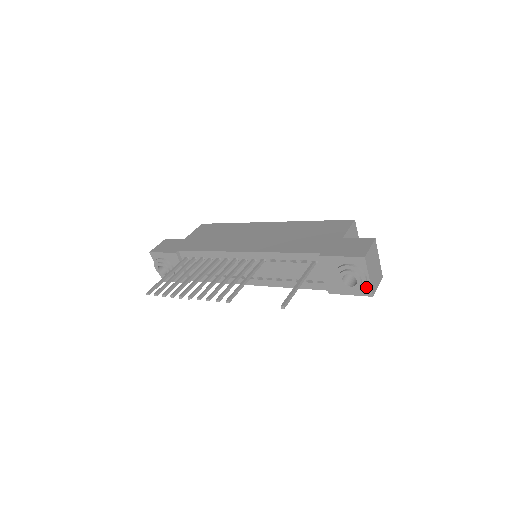
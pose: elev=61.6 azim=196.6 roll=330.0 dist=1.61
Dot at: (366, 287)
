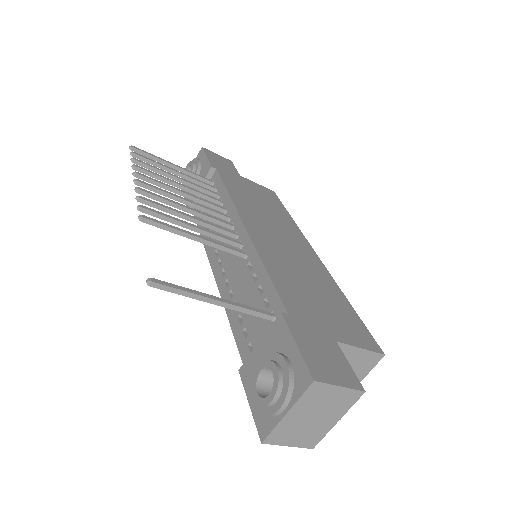
Dot at: (271, 420)
